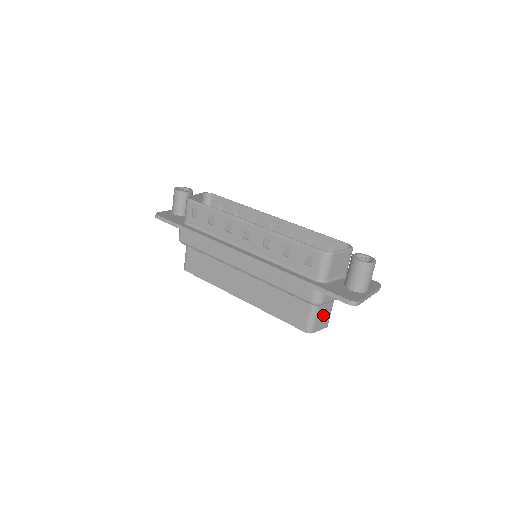
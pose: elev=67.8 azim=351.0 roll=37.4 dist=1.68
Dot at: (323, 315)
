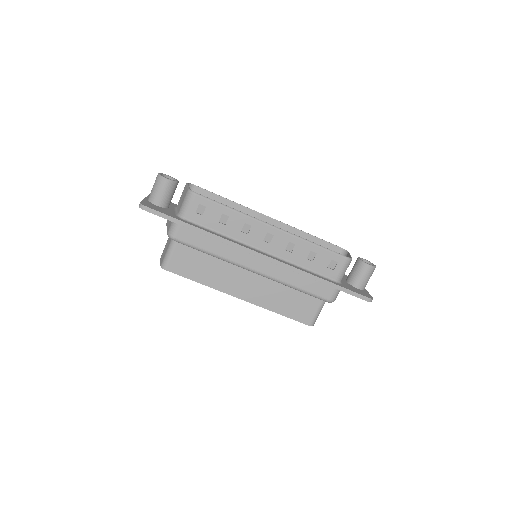
Dot at: occluded
